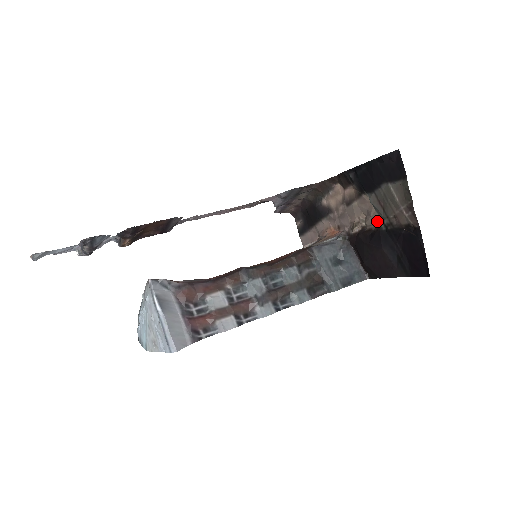
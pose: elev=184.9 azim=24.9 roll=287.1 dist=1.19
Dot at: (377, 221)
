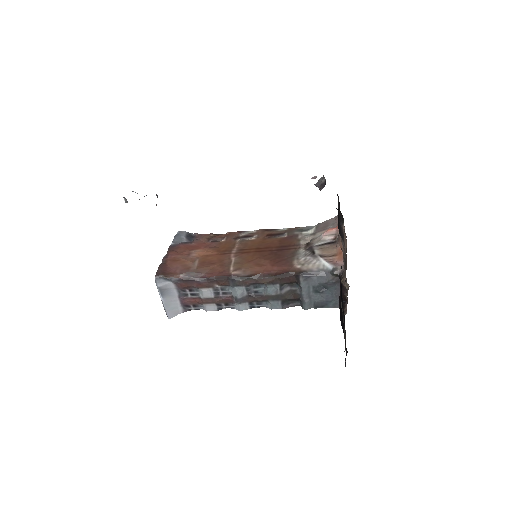
Dot at: occluded
